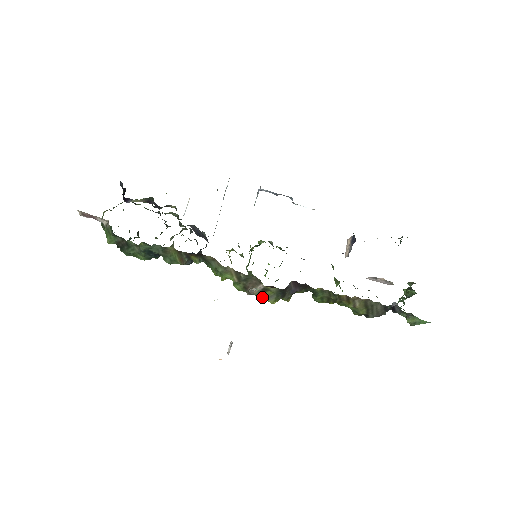
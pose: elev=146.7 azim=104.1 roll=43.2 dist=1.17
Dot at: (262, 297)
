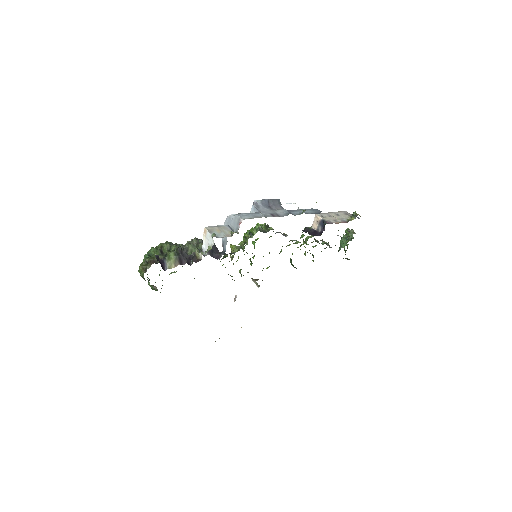
Dot at: occluded
